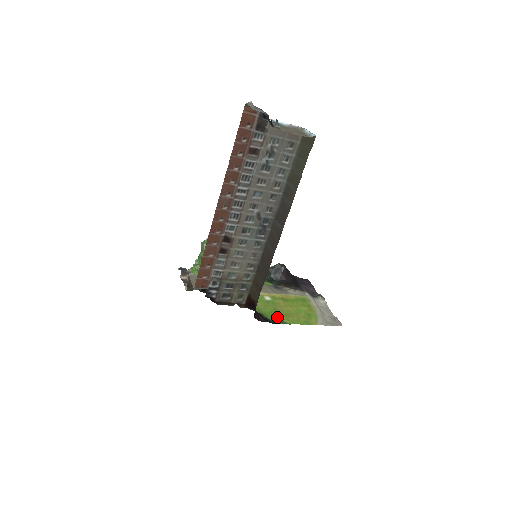
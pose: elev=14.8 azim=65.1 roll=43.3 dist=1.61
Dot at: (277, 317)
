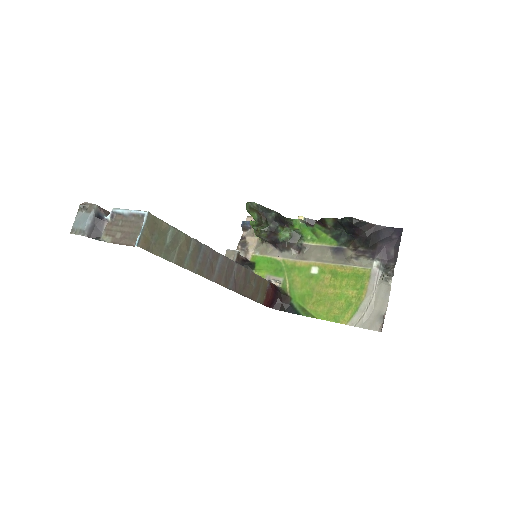
Dot at: (305, 305)
